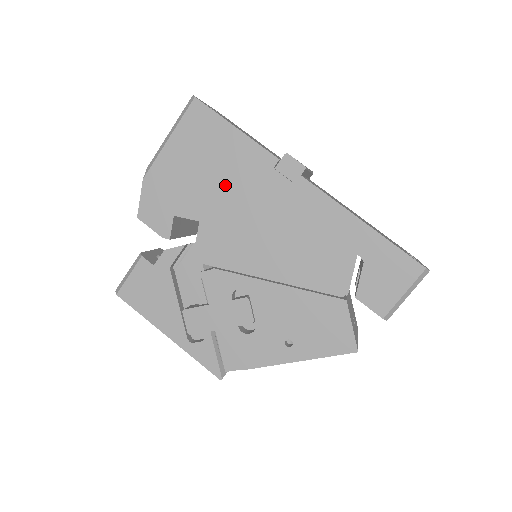
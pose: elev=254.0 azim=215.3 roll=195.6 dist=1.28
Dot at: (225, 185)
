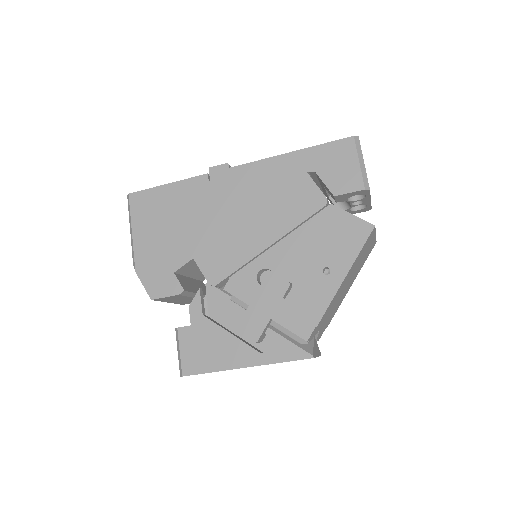
Dot at: (189, 220)
